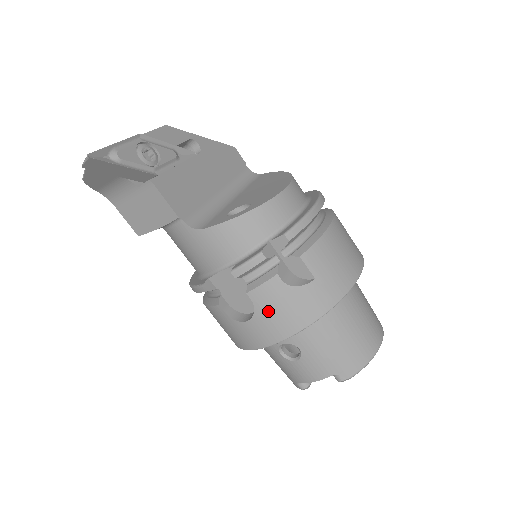
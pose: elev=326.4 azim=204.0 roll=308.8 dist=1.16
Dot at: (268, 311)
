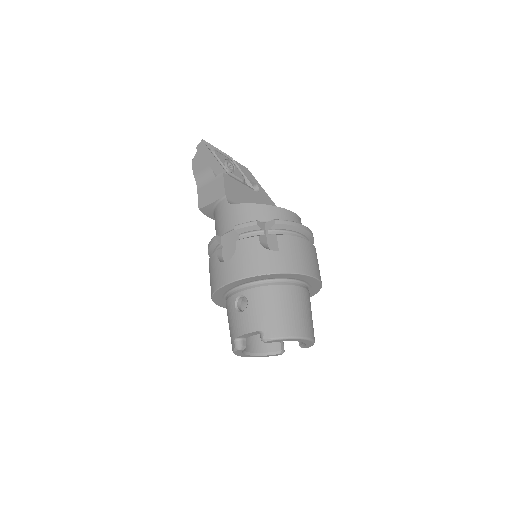
Dot at: (242, 256)
